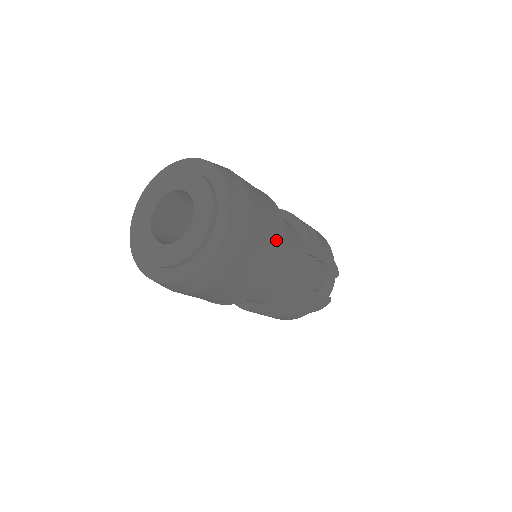
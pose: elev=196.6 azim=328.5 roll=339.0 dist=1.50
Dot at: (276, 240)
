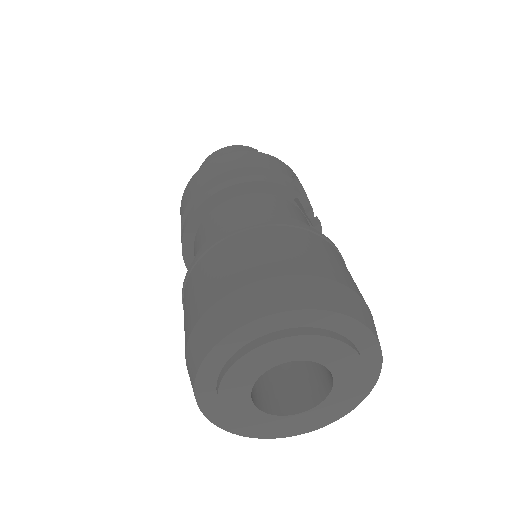
Dot at: (333, 251)
